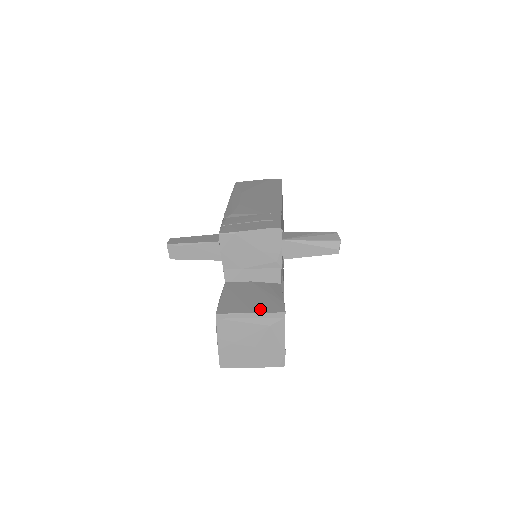
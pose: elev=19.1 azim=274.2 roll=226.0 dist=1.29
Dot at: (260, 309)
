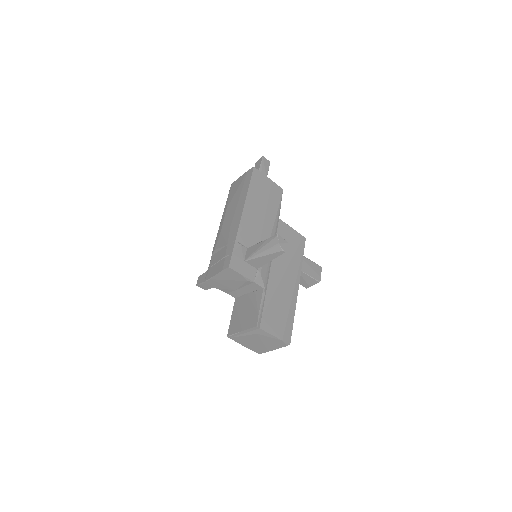
Dot at: (246, 326)
